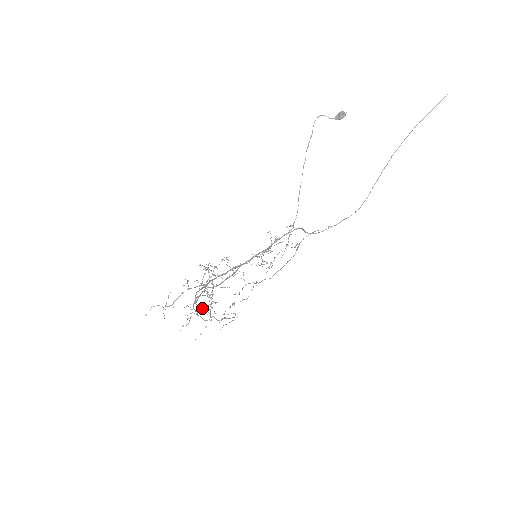
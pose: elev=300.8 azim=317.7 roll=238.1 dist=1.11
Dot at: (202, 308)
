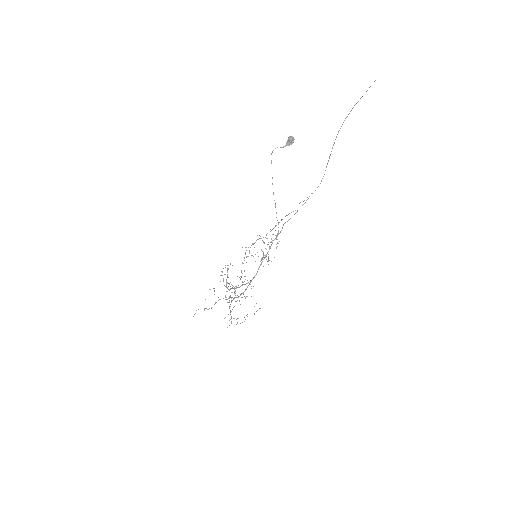
Dot at: occluded
